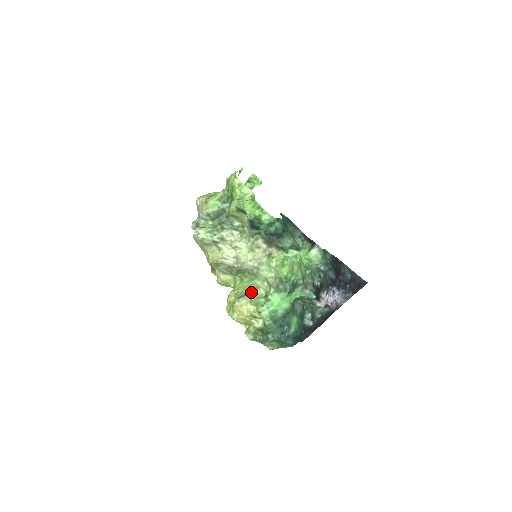
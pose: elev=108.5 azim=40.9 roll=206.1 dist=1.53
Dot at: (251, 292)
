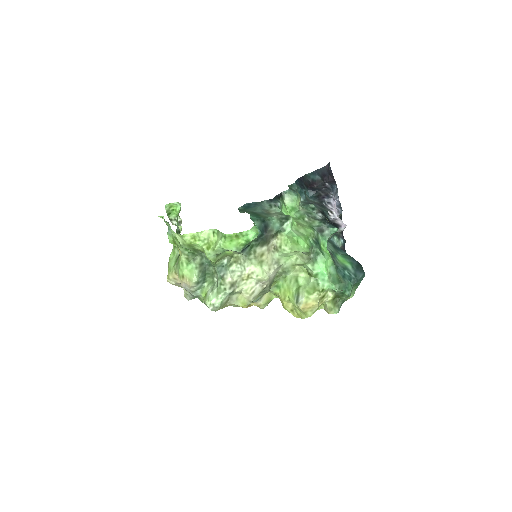
Dot at: (298, 286)
